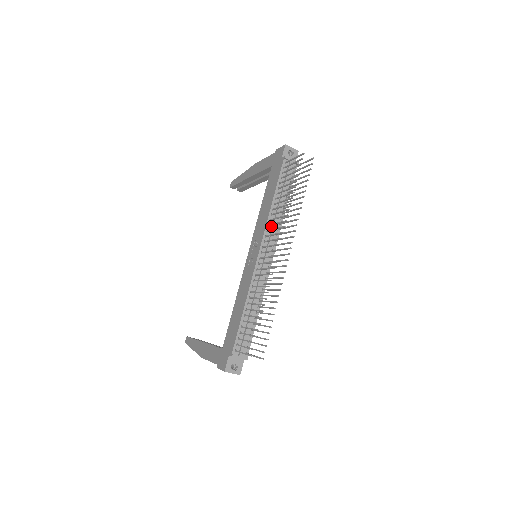
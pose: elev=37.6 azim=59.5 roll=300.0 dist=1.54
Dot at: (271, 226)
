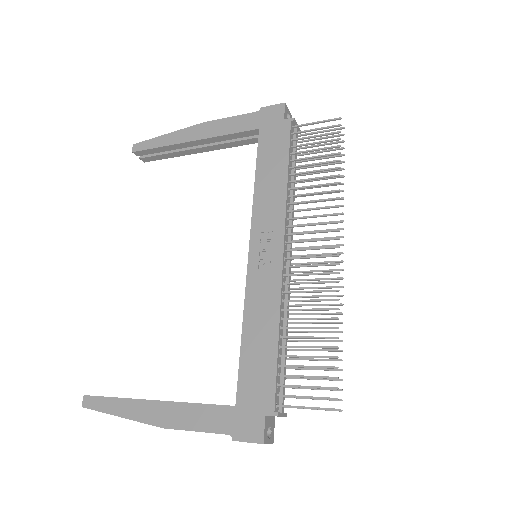
Dot at: (288, 213)
